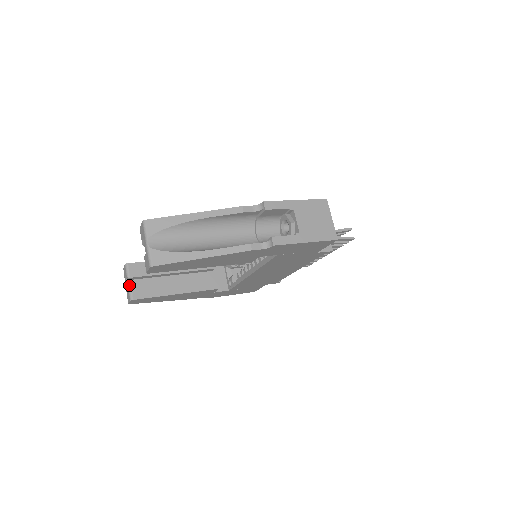
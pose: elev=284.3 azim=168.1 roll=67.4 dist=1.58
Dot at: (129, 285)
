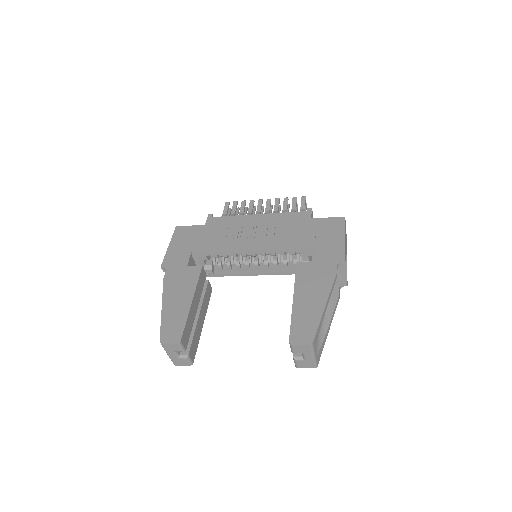
Dot at: (179, 354)
